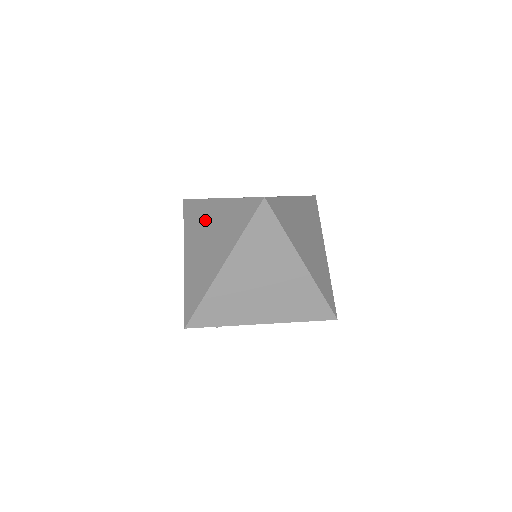
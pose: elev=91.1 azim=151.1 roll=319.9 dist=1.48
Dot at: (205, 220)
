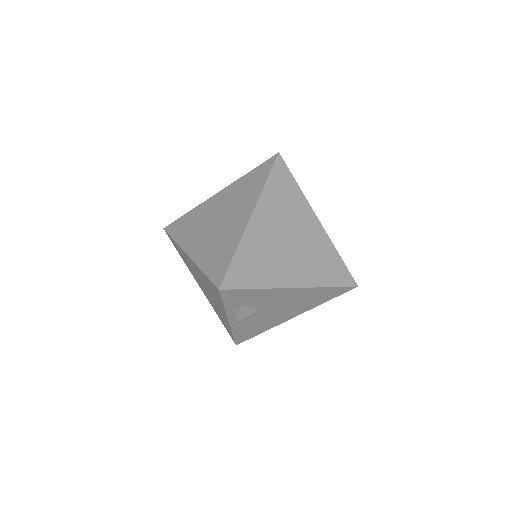
Dot at: (206, 213)
